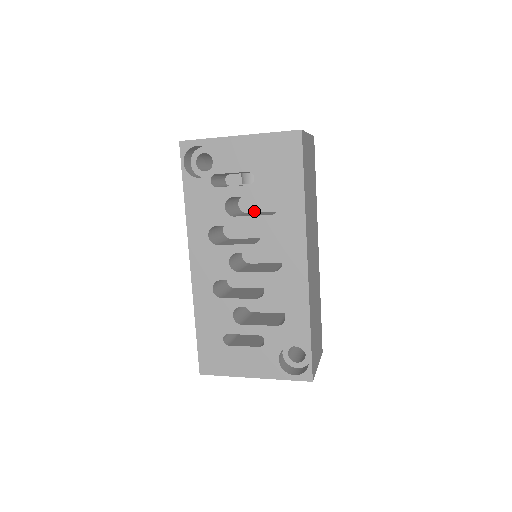
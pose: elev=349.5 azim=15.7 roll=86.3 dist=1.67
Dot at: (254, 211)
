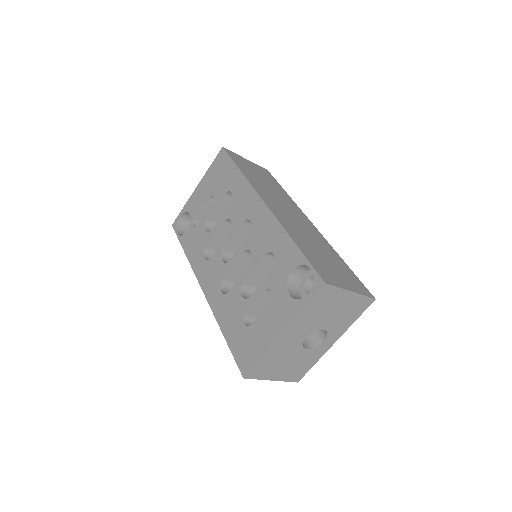
Dot at: occluded
